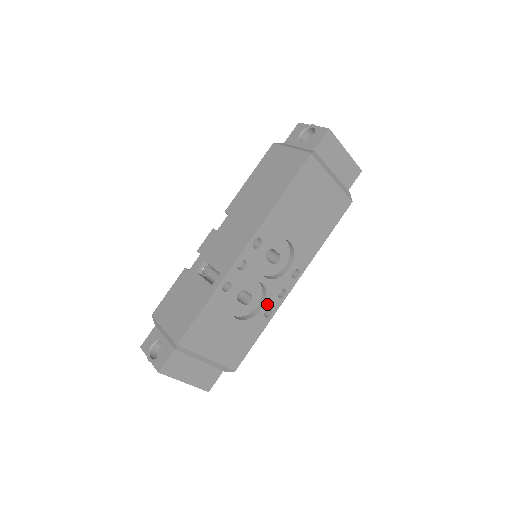
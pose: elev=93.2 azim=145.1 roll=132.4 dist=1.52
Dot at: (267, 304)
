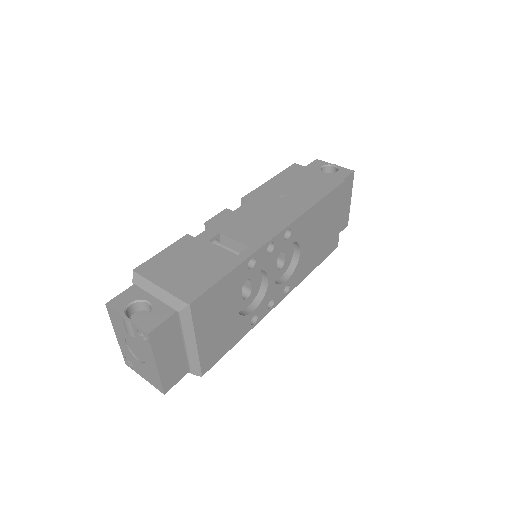
Dot at: (259, 308)
